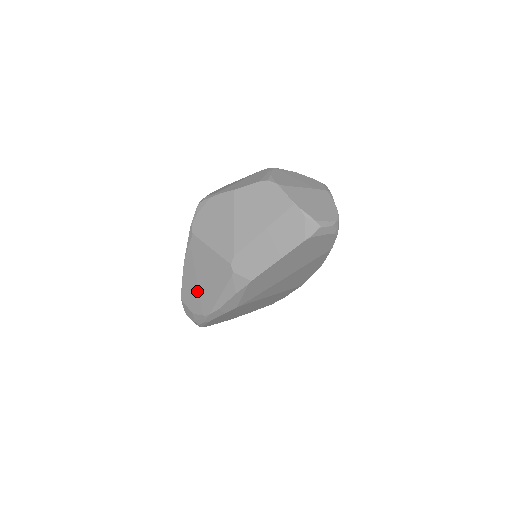
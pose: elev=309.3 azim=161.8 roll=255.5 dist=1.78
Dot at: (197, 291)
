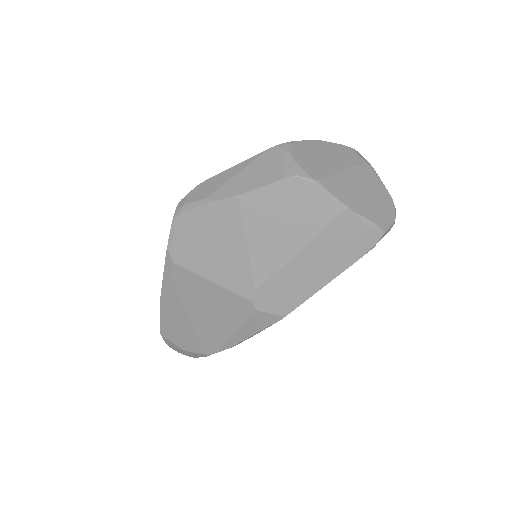
Dot at: (190, 329)
